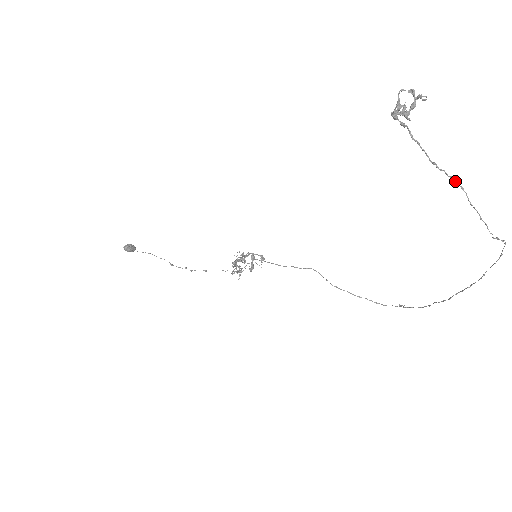
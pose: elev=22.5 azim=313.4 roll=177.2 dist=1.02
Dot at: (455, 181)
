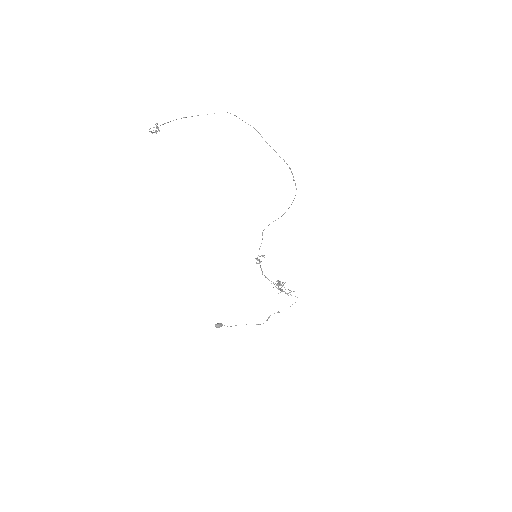
Dot at: (176, 119)
